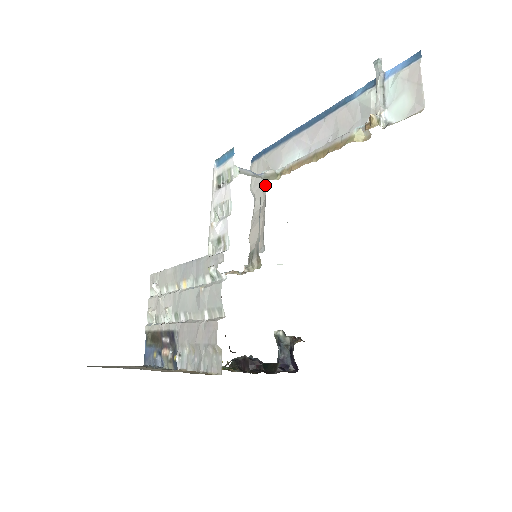
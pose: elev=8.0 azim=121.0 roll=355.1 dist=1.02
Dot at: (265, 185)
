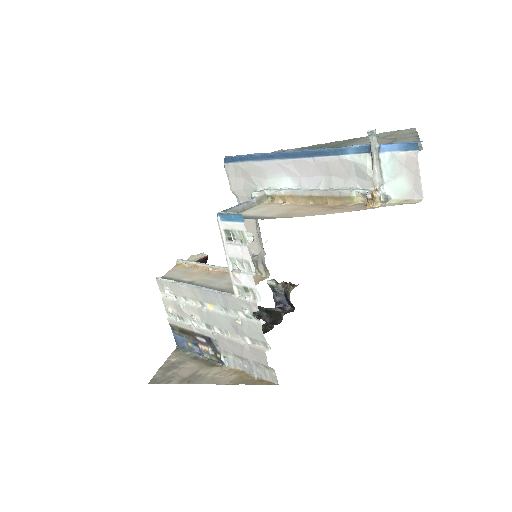
Dot at: (250, 194)
